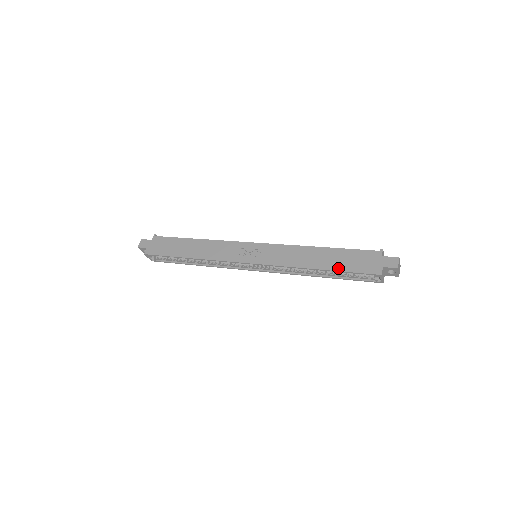
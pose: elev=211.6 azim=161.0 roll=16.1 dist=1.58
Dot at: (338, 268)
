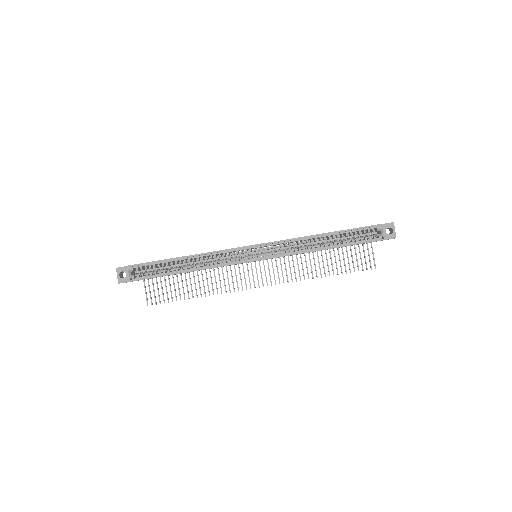
Dot at: (343, 230)
